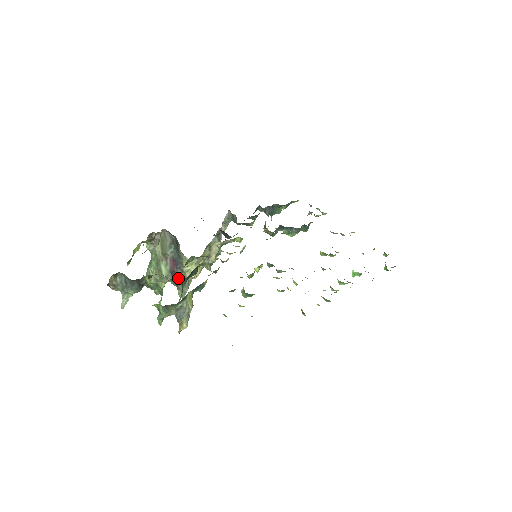
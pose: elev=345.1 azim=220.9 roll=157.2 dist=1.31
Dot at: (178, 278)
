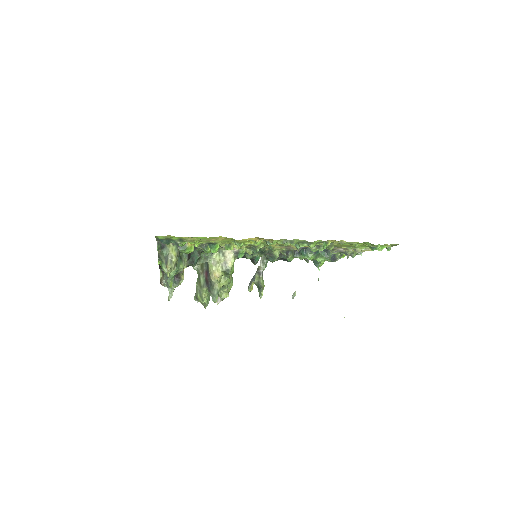
Dot at: (190, 264)
